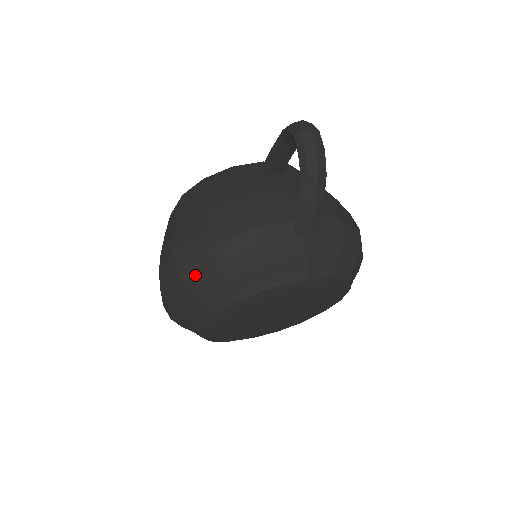
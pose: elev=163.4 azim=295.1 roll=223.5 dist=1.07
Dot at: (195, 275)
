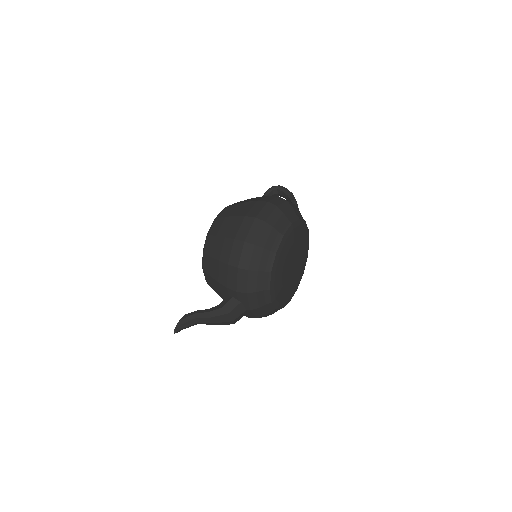
Dot at: (279, 203)
